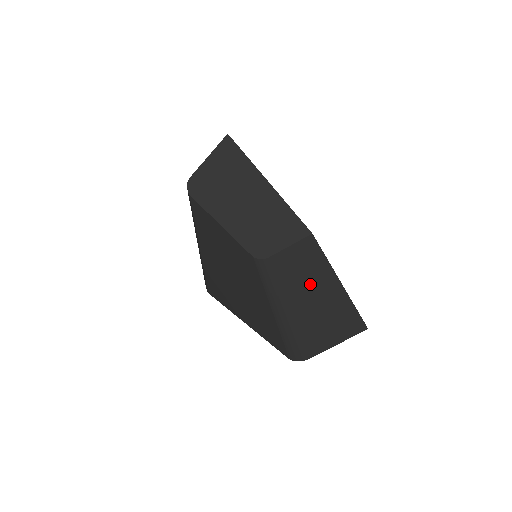
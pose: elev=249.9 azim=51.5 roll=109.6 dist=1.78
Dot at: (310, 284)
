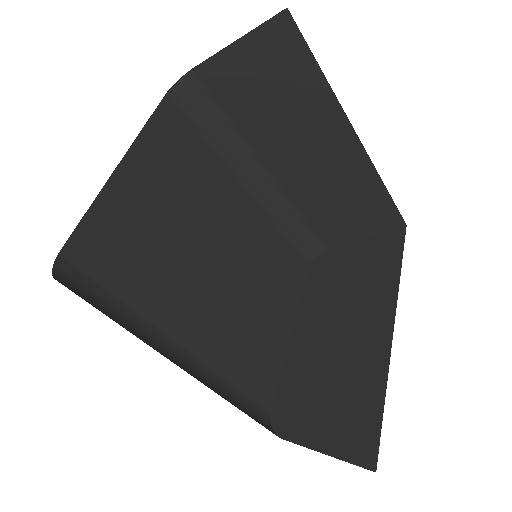
Dot at: (309, 149)
